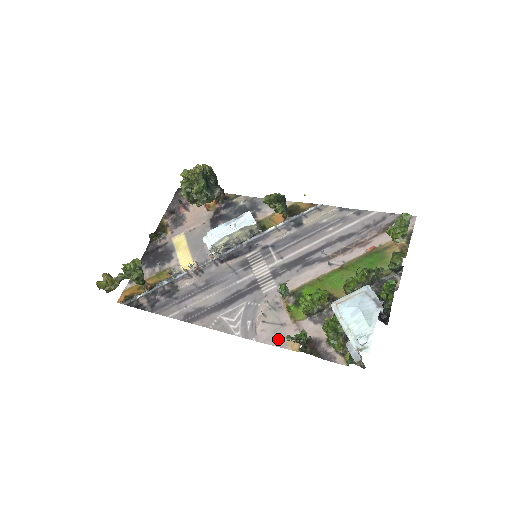
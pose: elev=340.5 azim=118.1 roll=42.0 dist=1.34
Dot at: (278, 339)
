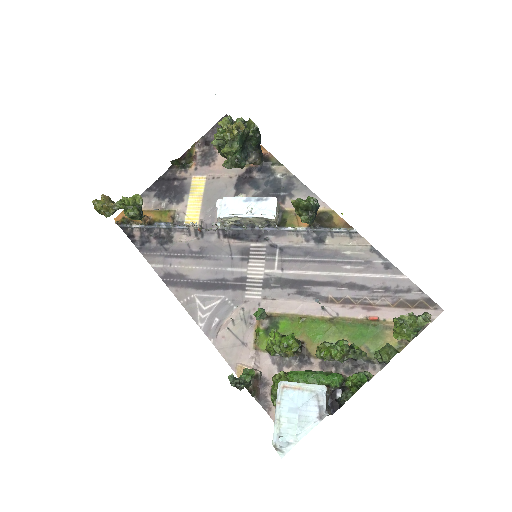
Dot at: (232, 356)
